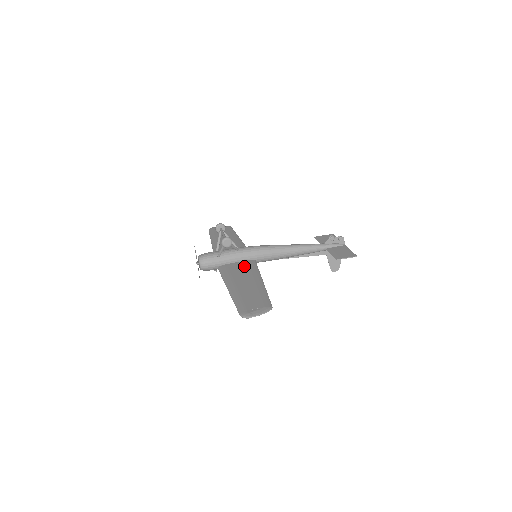
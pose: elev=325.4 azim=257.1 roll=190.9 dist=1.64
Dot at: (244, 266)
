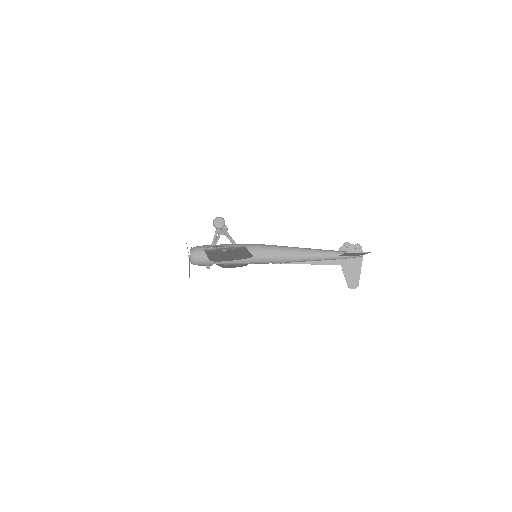
Dot at: occluded
